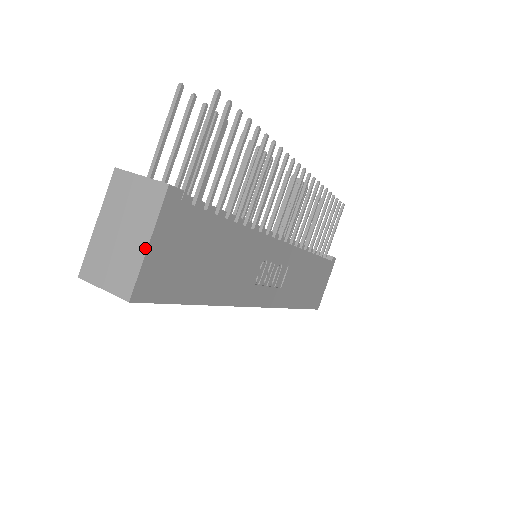
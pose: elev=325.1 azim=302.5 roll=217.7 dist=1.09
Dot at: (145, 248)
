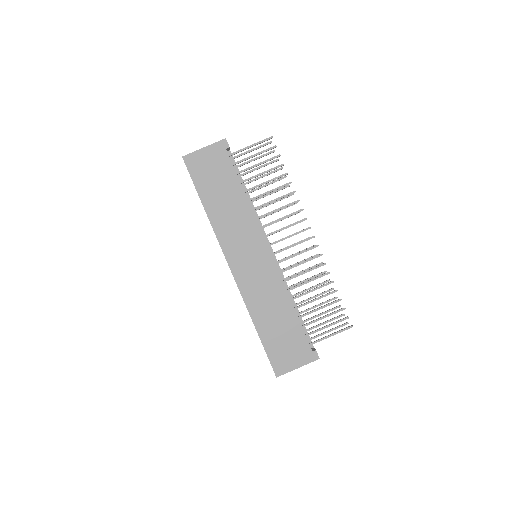
Dot at: (202, 148)
